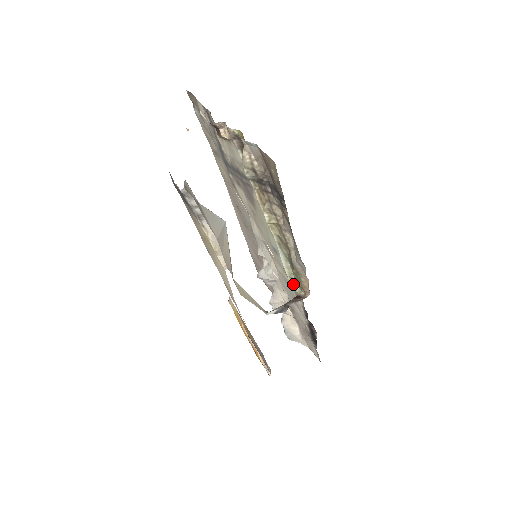
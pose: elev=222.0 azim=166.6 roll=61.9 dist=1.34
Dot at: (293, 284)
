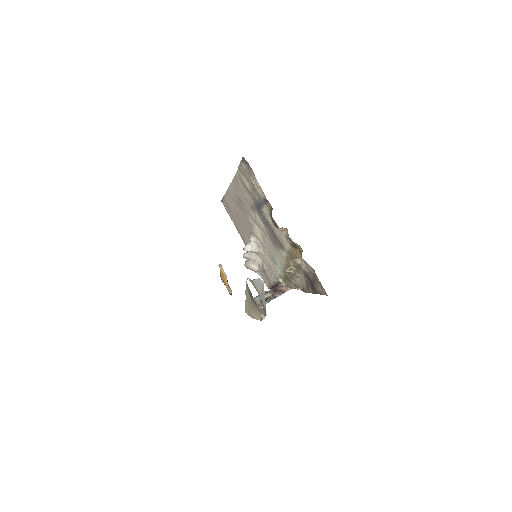
Dot at: (279, 277)
